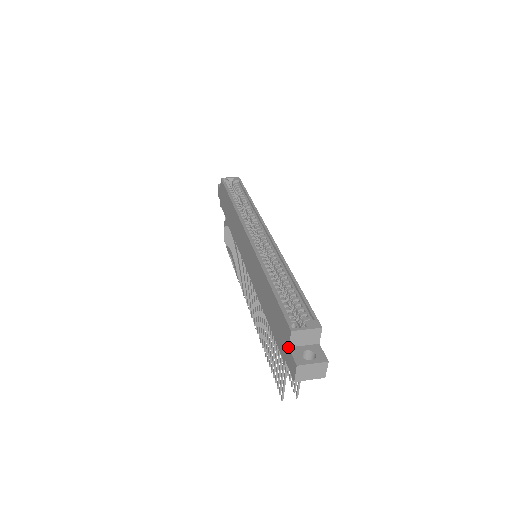
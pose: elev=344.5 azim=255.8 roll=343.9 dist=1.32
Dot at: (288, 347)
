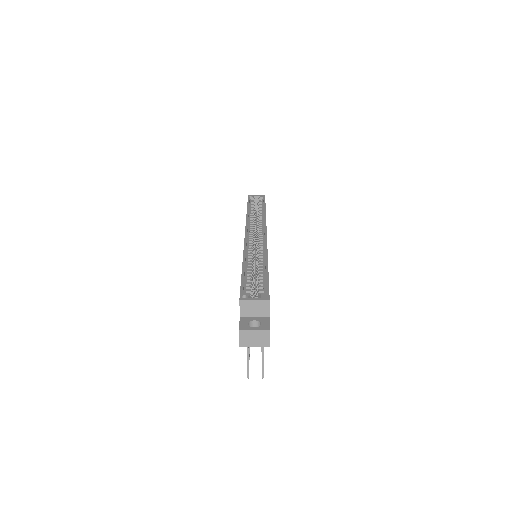
Dot at: occluded
